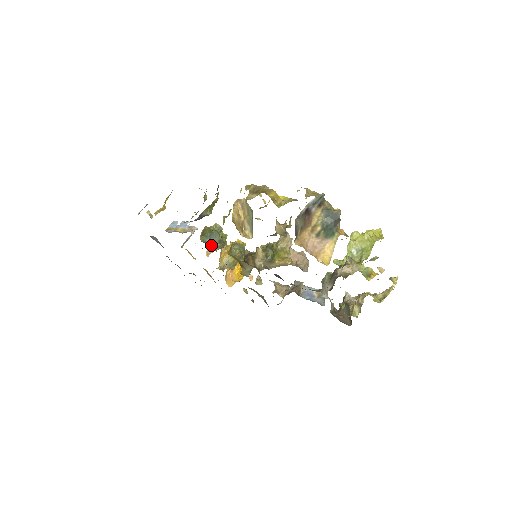
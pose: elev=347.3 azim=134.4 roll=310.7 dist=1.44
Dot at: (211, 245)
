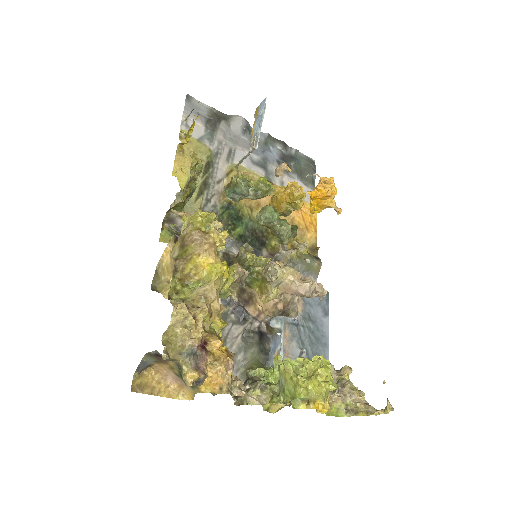
Dot at: (237, 201)
